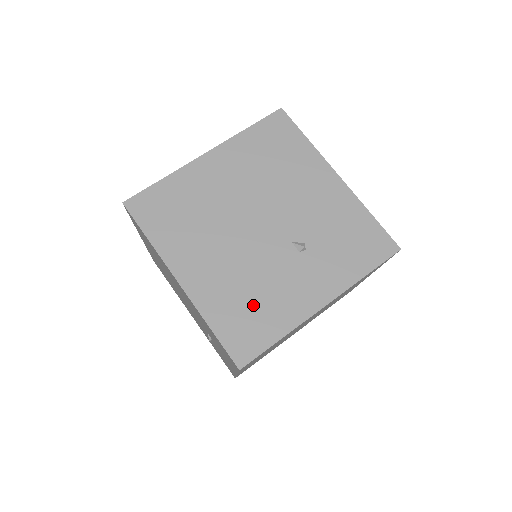
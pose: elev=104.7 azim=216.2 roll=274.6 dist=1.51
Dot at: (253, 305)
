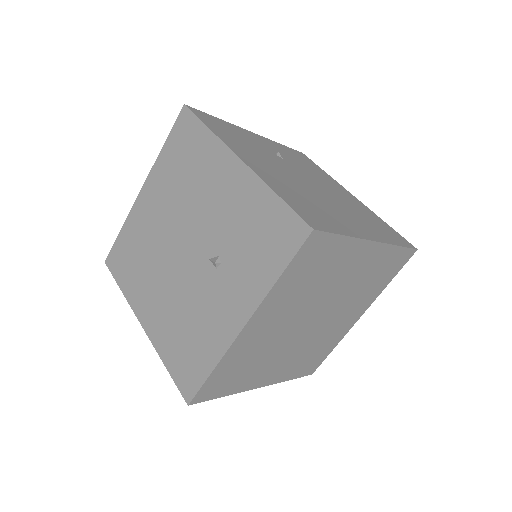
Dot at: (189, 337)
